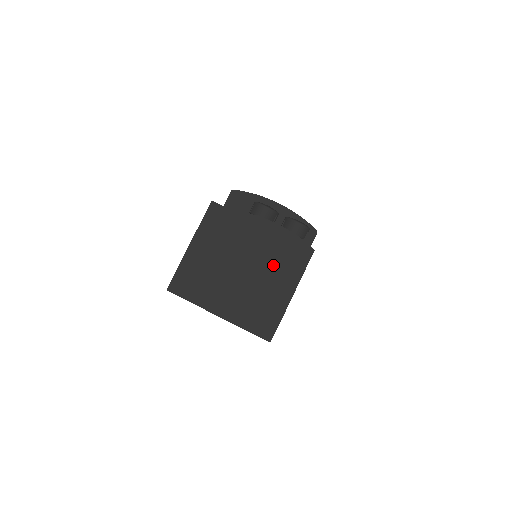
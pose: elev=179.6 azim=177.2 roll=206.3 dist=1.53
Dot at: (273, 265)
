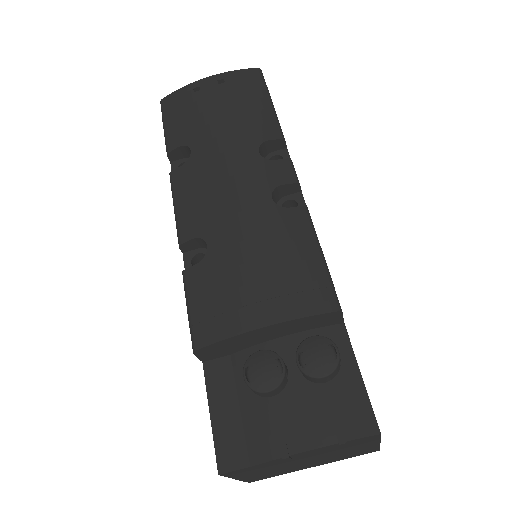
Dot at: (339, 450)
